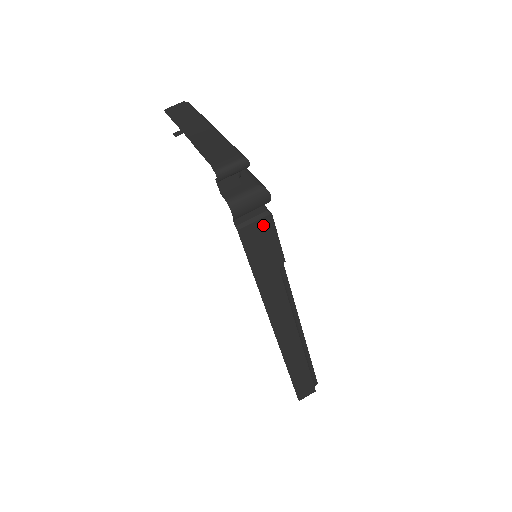
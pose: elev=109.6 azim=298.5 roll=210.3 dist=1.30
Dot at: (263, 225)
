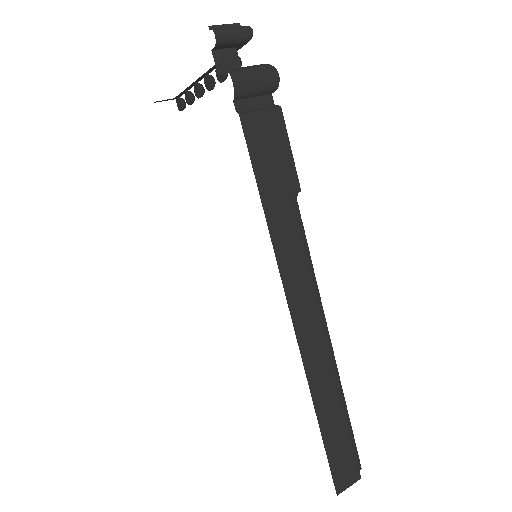
Dot at: (271, 120)
